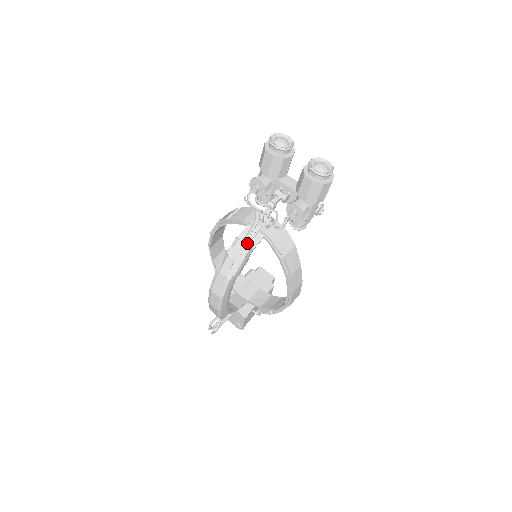
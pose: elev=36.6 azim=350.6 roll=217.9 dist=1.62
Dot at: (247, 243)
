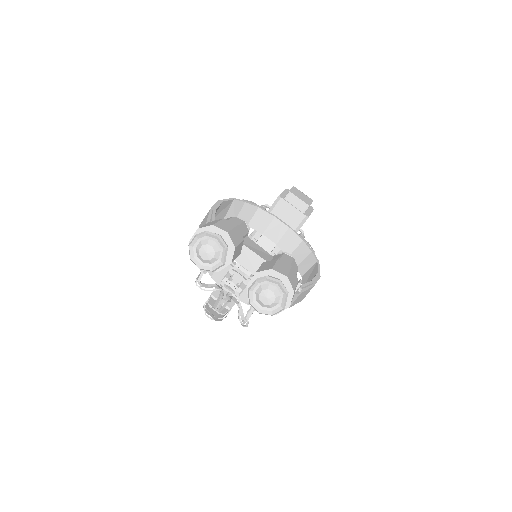
Dot at: occluded
